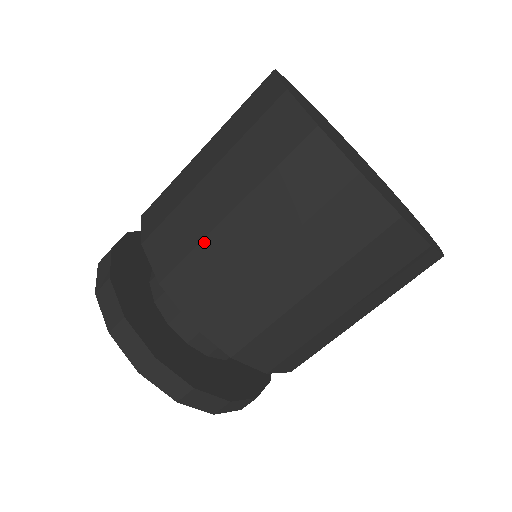
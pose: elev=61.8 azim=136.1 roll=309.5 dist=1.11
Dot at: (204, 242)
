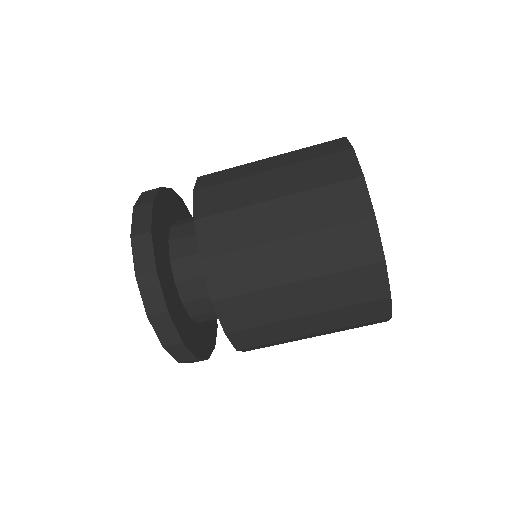
Dot at: (253, 249)
